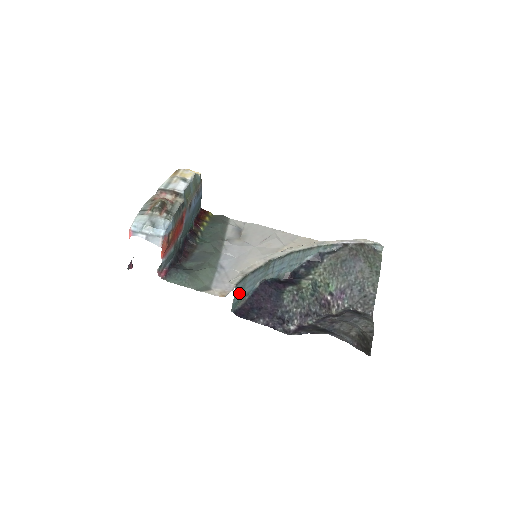
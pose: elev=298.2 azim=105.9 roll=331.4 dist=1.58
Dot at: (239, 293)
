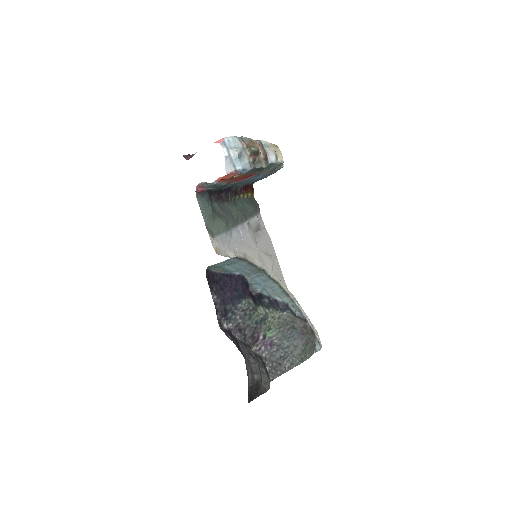
Dot at: (226, 263)
